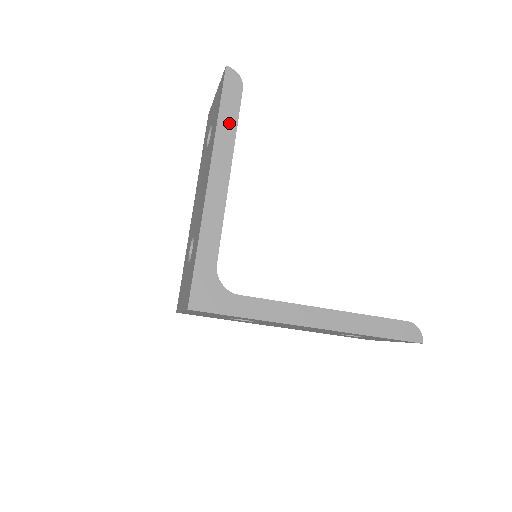
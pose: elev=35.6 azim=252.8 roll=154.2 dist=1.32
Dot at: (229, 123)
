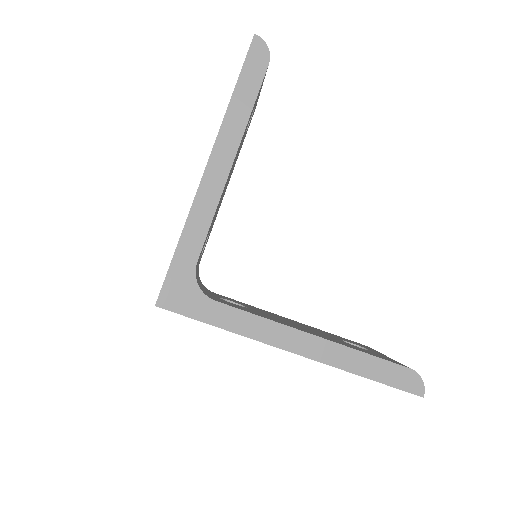
Dot at: (244, 103)
